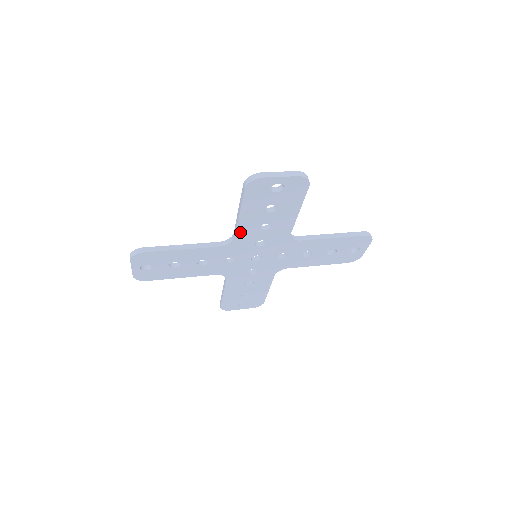
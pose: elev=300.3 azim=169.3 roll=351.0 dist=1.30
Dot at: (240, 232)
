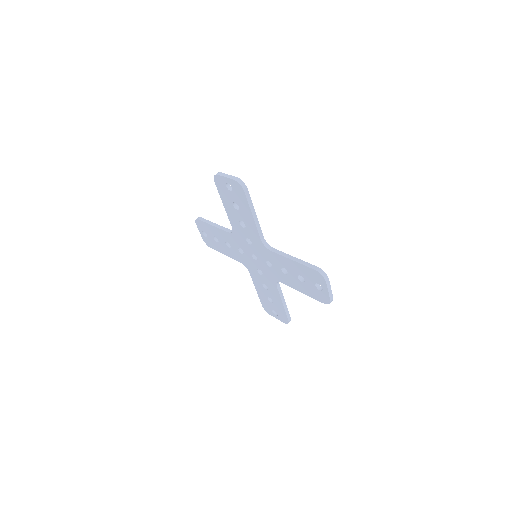
Dot at: (277, 255)
